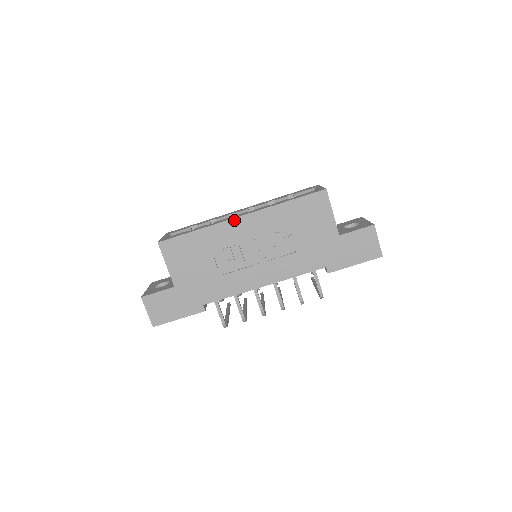
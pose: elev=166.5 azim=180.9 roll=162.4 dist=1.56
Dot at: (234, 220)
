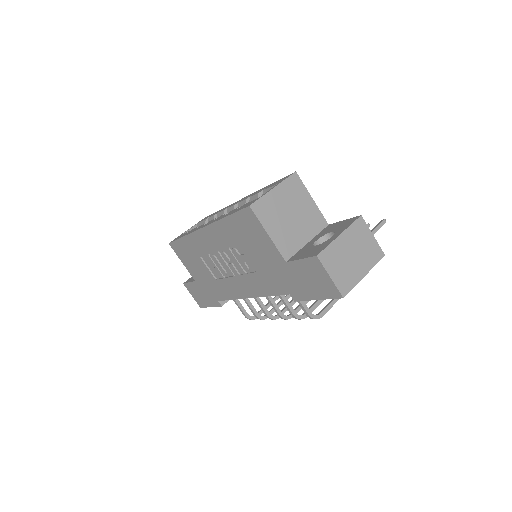
Dot at: (199, 231)
